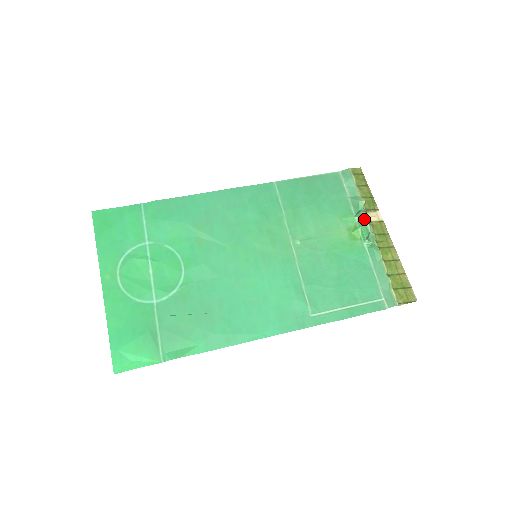
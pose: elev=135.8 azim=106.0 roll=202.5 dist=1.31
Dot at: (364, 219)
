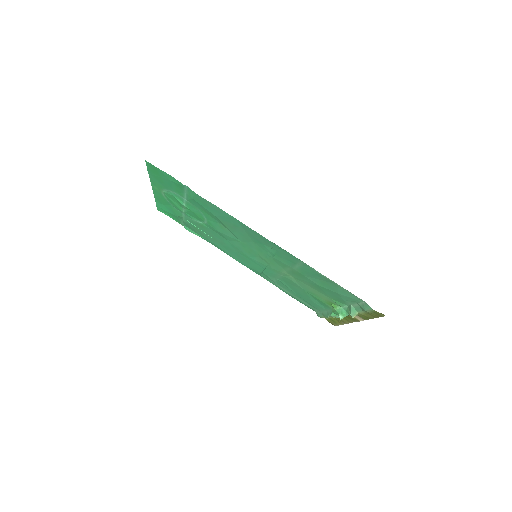
Dot at: occluded
